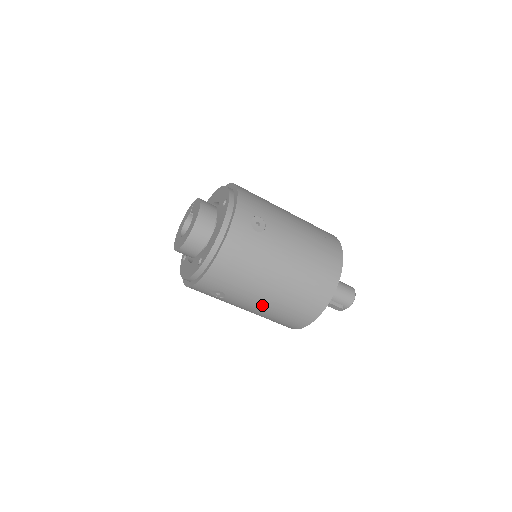
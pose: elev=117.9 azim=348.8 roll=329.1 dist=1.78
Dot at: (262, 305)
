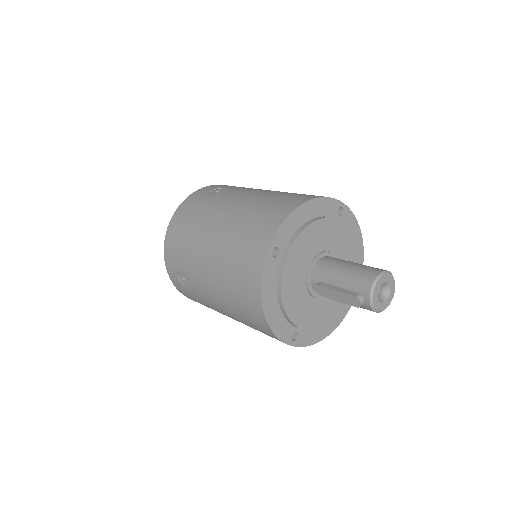
Dot at: (210, 276)
